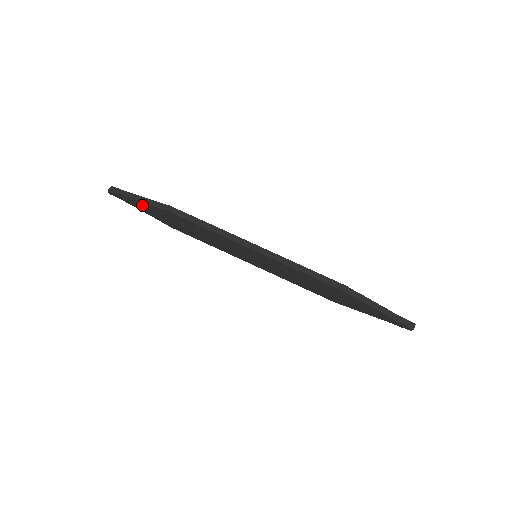
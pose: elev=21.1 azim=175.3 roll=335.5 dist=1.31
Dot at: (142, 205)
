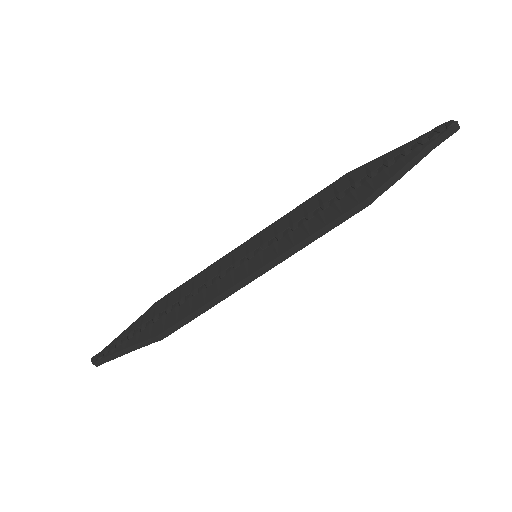
Dot at: occluded
